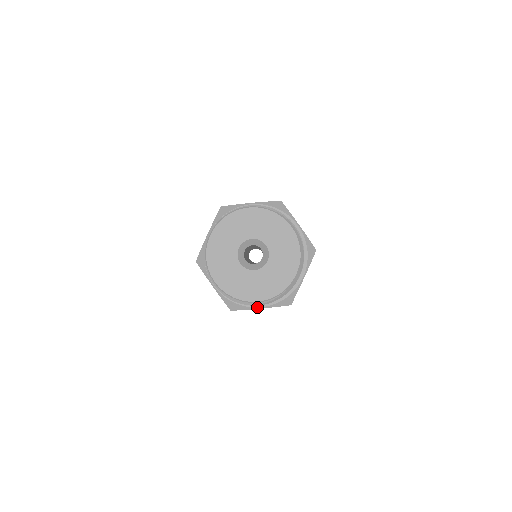
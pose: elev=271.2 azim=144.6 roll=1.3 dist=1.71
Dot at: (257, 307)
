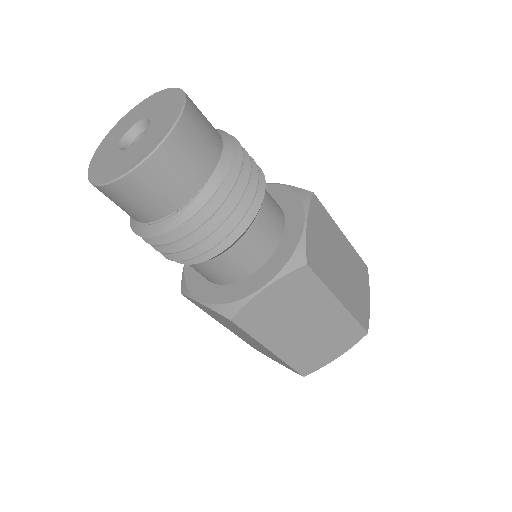
Dot at: (197, 298)
